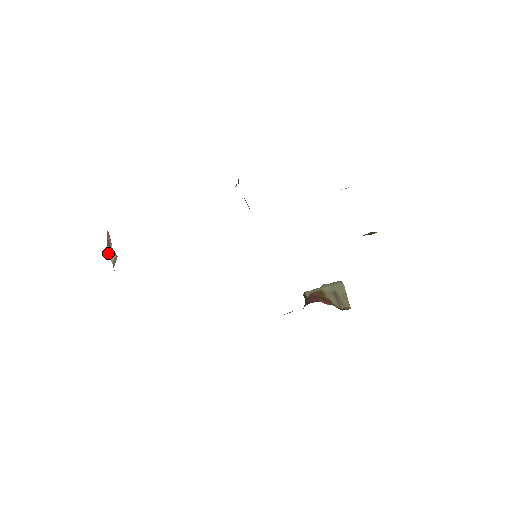
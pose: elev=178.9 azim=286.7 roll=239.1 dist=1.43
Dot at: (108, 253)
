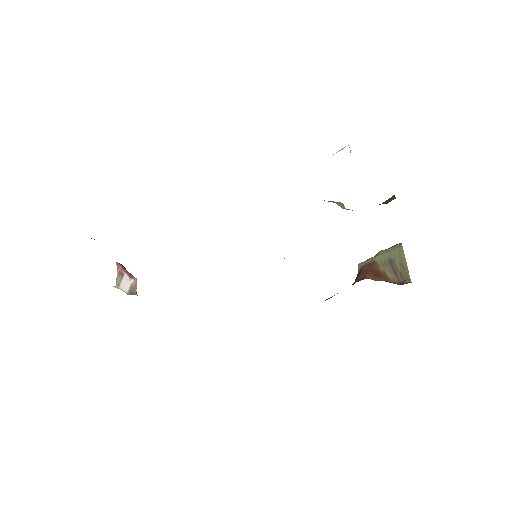
Dot at: (119, 284)
